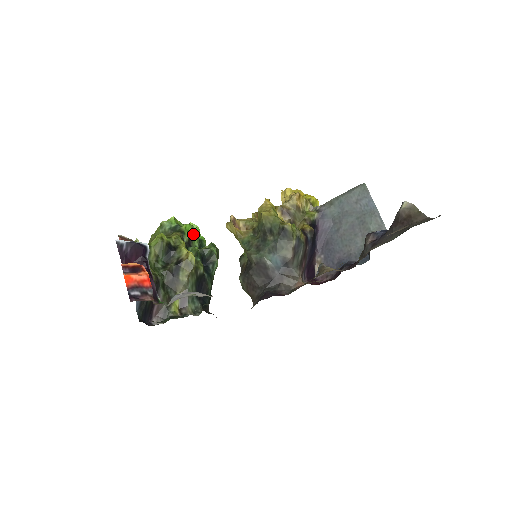
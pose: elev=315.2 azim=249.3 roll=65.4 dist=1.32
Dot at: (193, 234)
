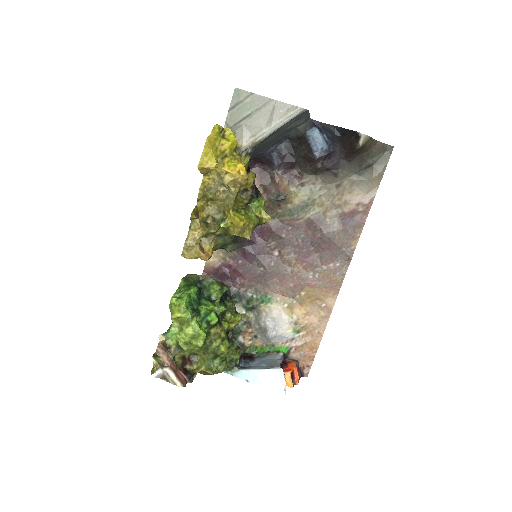
Dot at: occluded
